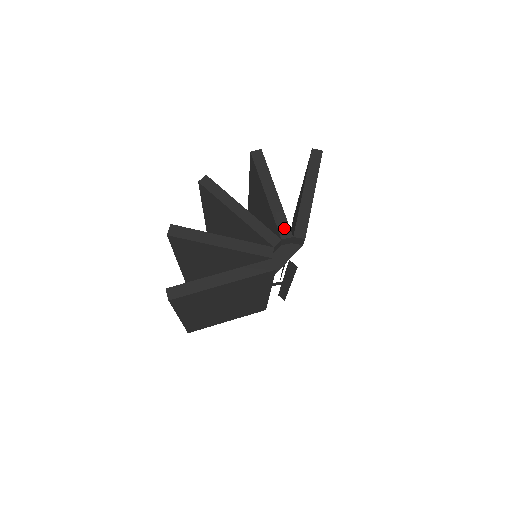
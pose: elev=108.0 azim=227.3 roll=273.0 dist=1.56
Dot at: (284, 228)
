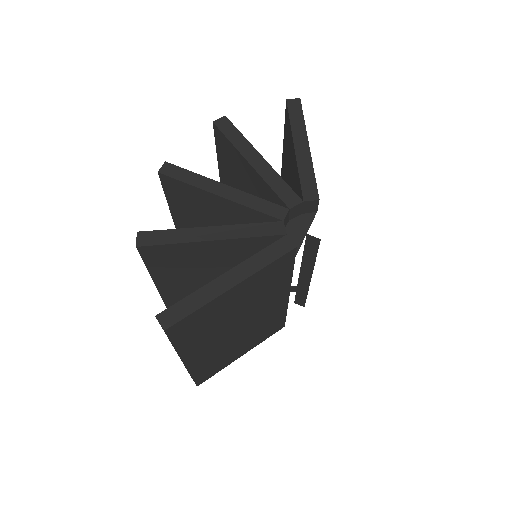
Dot at: (287, 195)
